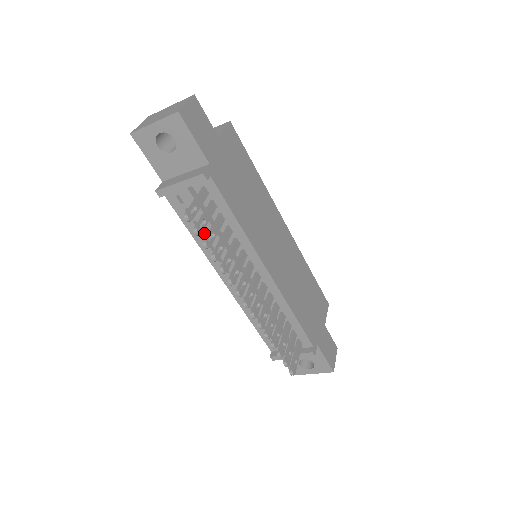
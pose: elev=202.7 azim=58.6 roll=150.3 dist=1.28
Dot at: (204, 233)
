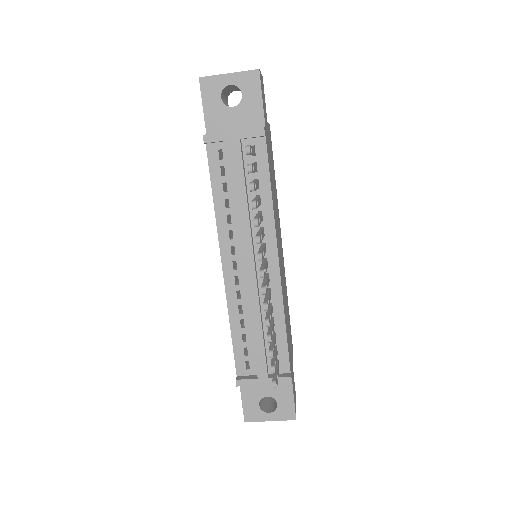
Dot at: occluded
